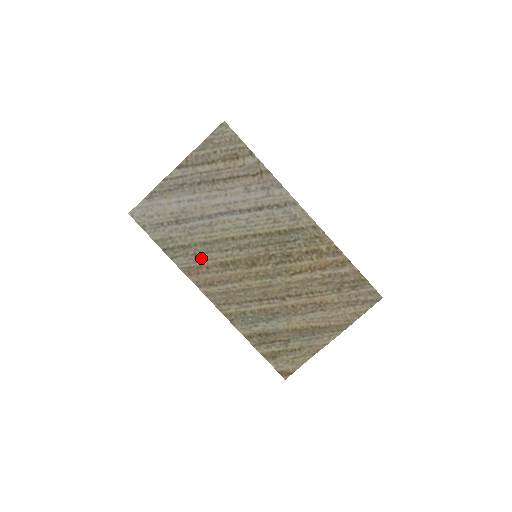
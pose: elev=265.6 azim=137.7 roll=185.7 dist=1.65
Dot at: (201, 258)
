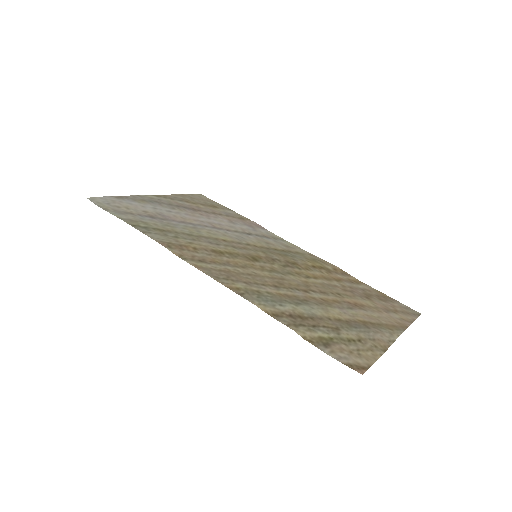
Dot at: (185, 241)
